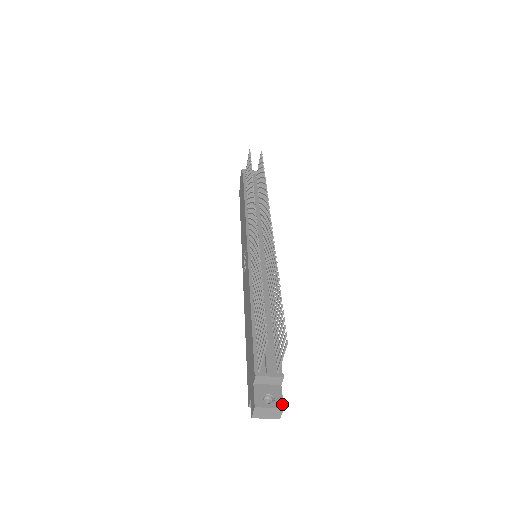
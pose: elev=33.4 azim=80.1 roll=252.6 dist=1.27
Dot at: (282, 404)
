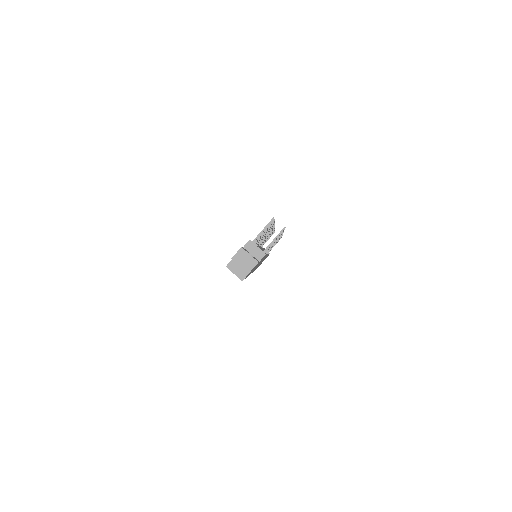
Dot at: (258, 261)
